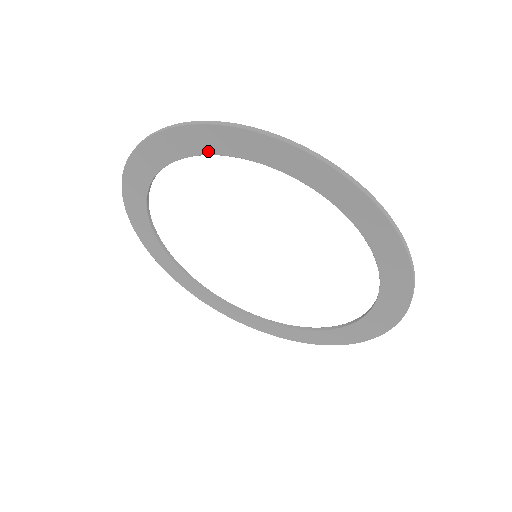
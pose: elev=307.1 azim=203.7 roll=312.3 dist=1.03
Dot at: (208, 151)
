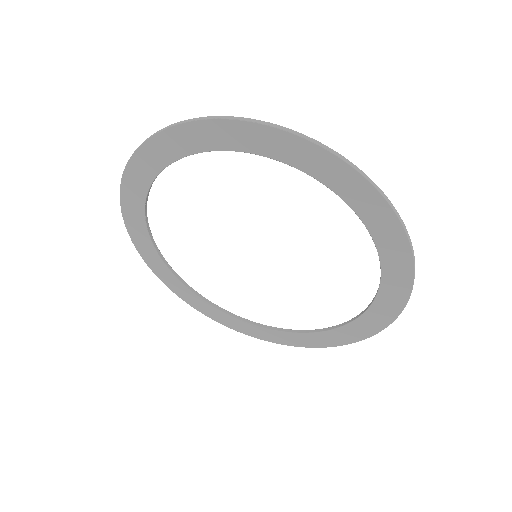
Dot at: (168, 161)
